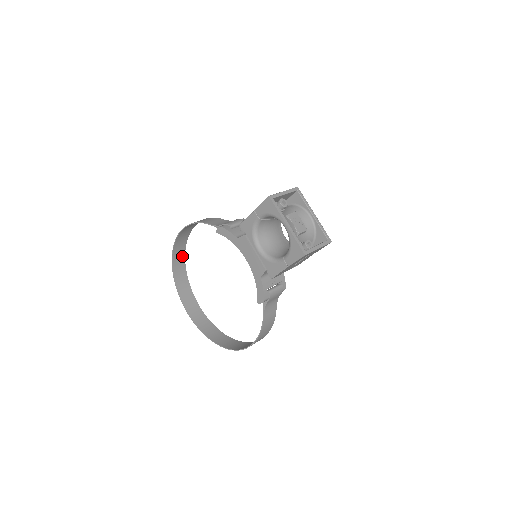
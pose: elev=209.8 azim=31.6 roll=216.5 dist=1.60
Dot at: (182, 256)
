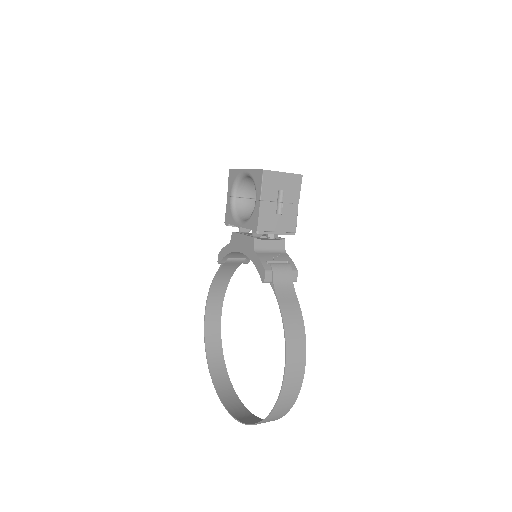
Dot at: (221, 360)
